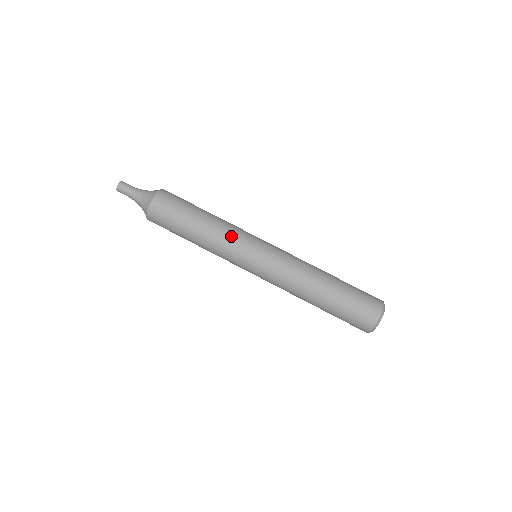
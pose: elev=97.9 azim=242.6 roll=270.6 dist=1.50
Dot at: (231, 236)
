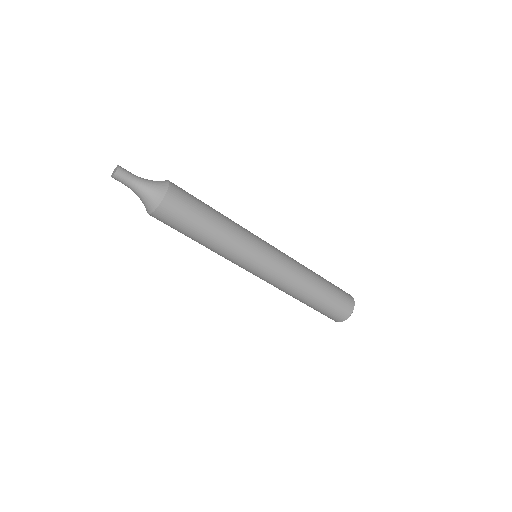
Dot at: (238, 249)
